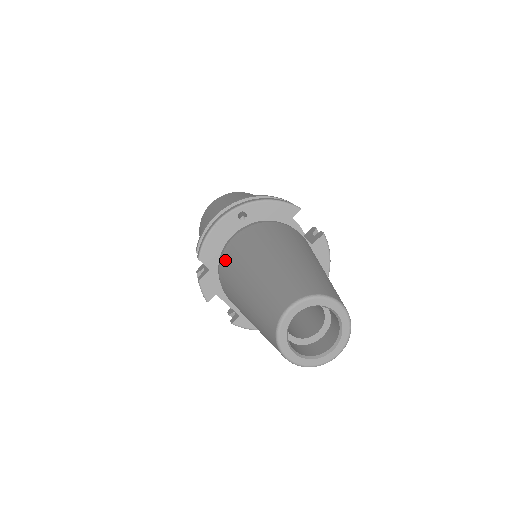
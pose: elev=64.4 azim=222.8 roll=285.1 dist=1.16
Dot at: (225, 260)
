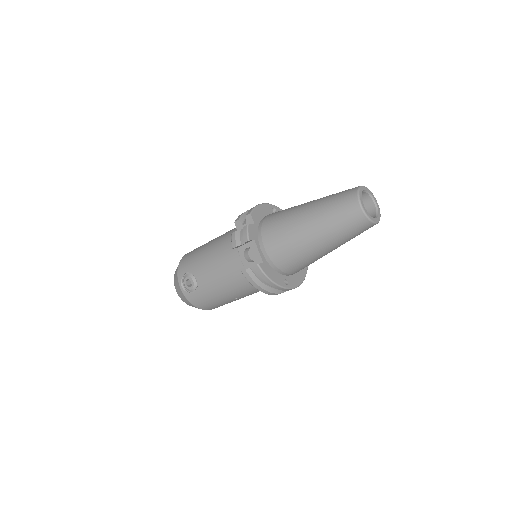
Dot at: (272, 215)
